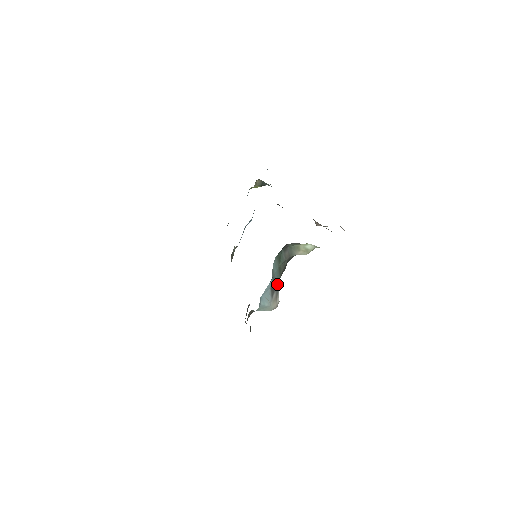
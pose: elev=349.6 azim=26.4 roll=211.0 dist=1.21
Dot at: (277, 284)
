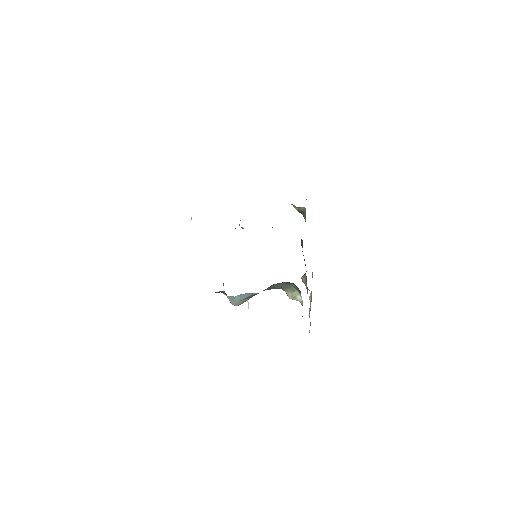
Dot at: occluded
